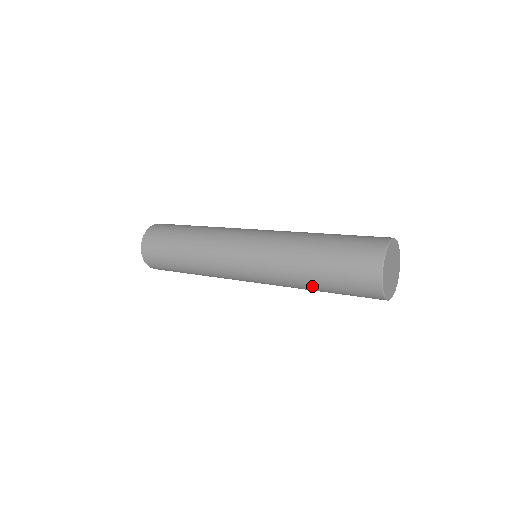
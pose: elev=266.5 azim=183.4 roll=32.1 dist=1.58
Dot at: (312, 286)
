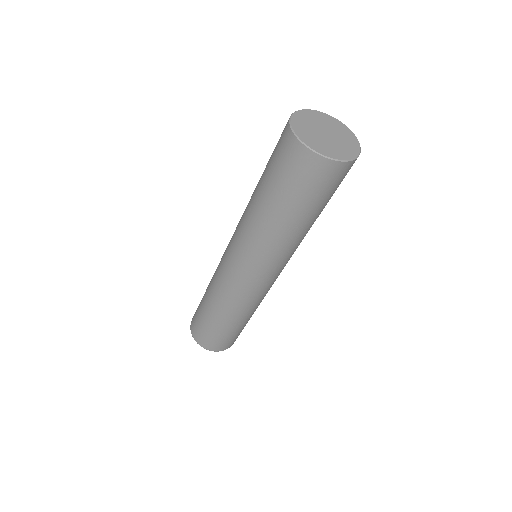
Dot at: (284, 224)
